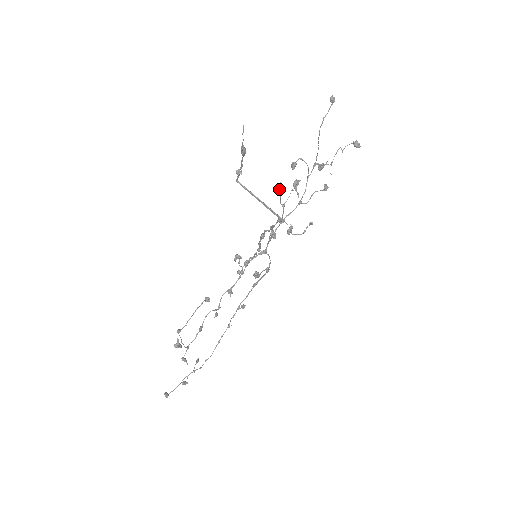
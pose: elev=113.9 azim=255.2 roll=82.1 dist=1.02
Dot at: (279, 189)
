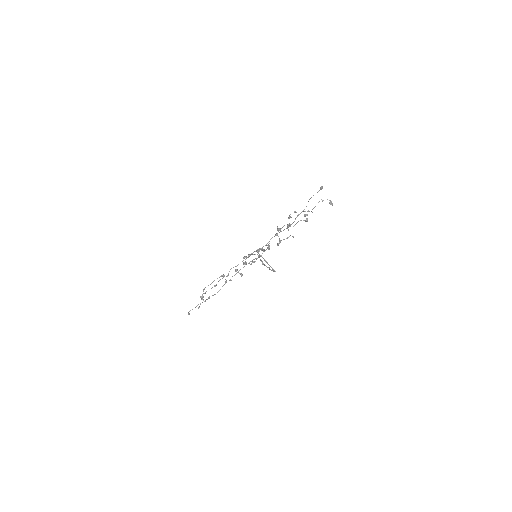
Dot at: (278, 230)
